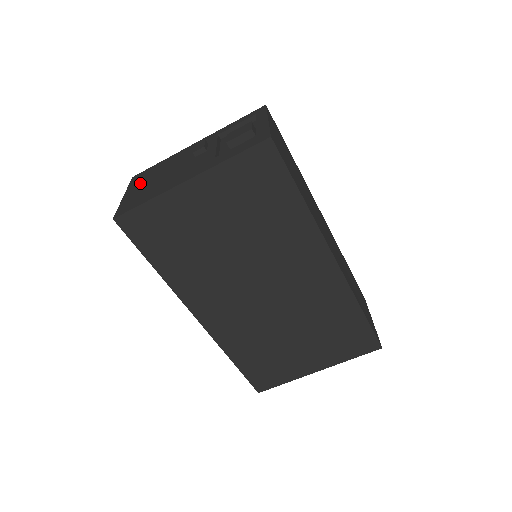
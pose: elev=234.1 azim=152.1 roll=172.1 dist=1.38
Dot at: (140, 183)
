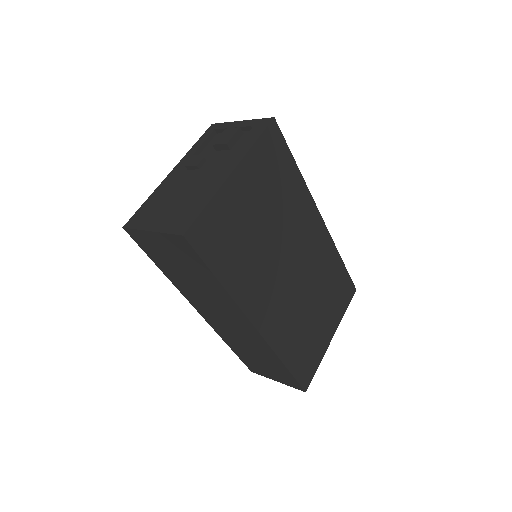
Dot at: (155, 216)
